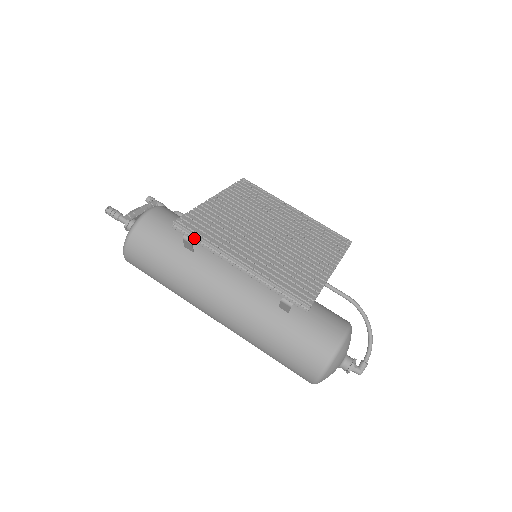
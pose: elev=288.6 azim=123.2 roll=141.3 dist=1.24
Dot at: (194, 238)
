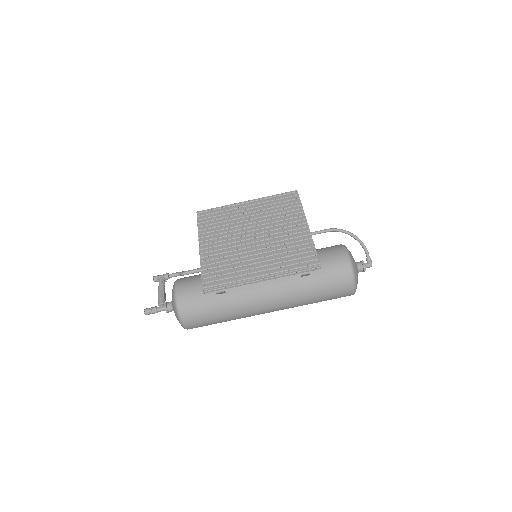
Dot at: (222, 288)
